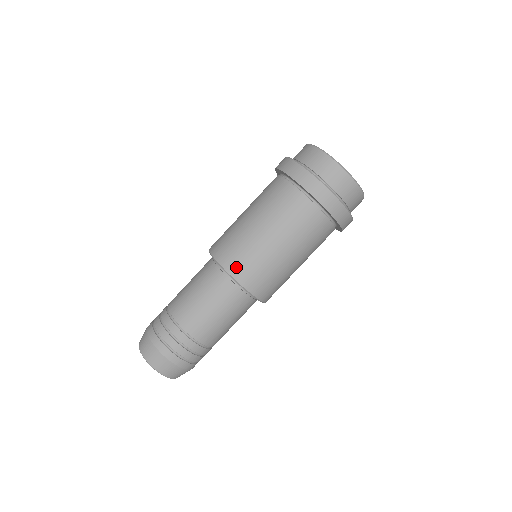
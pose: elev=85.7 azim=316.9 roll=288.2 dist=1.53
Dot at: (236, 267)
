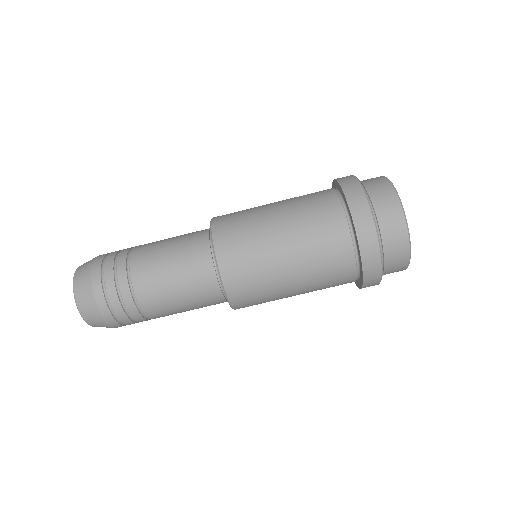
Dot at: (239, 294)
